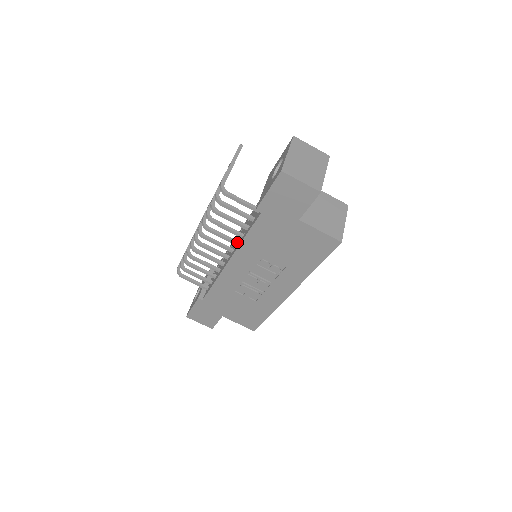
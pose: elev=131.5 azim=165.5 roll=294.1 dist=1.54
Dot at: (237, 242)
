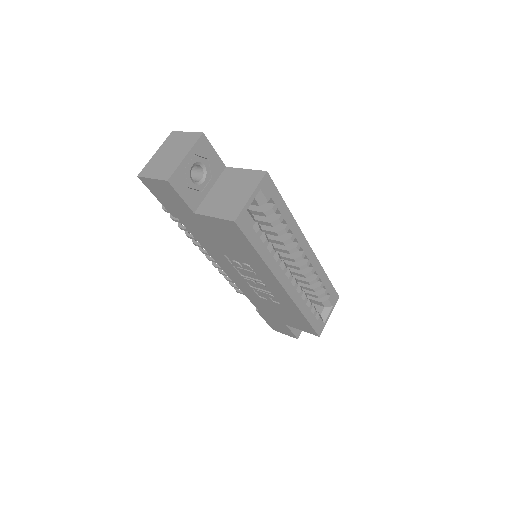
Dot at: occluded
